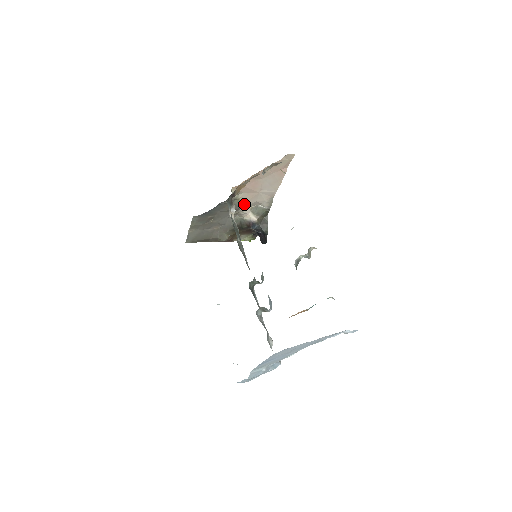
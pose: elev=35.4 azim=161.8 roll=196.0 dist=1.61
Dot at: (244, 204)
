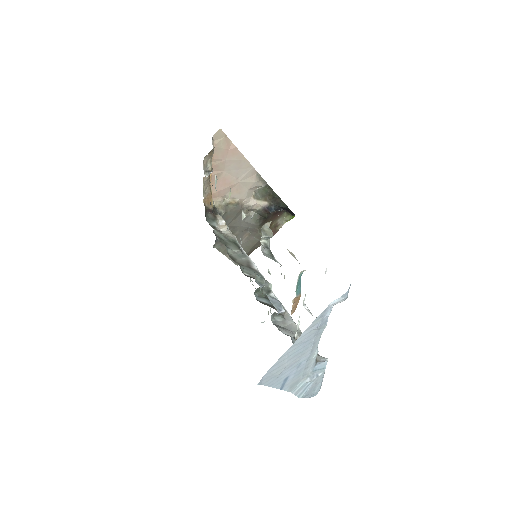
Dot at: (241, 201)
